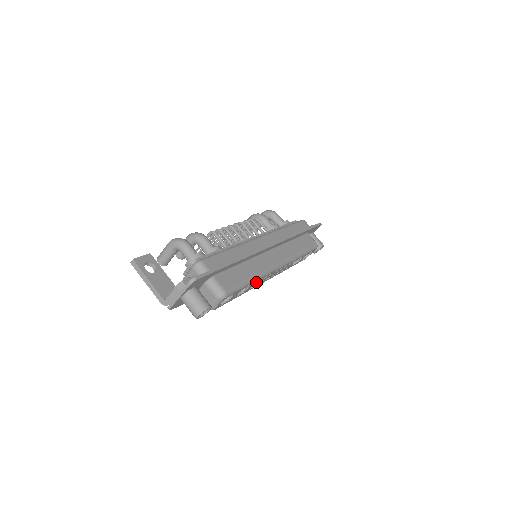
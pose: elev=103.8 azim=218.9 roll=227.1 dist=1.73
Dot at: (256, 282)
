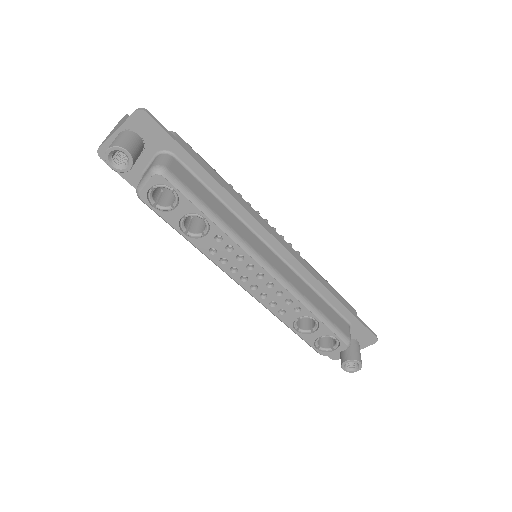
Dot at: (221, 241)
